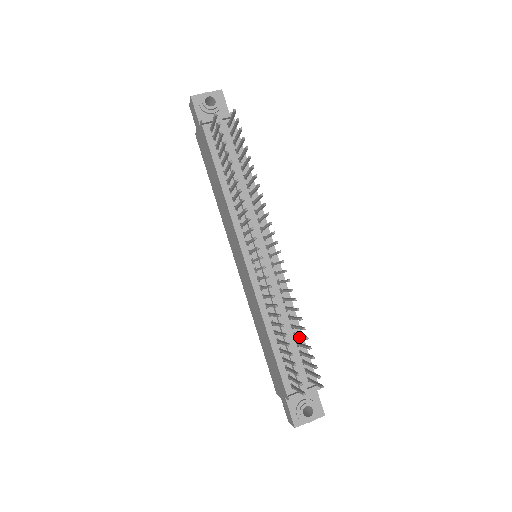
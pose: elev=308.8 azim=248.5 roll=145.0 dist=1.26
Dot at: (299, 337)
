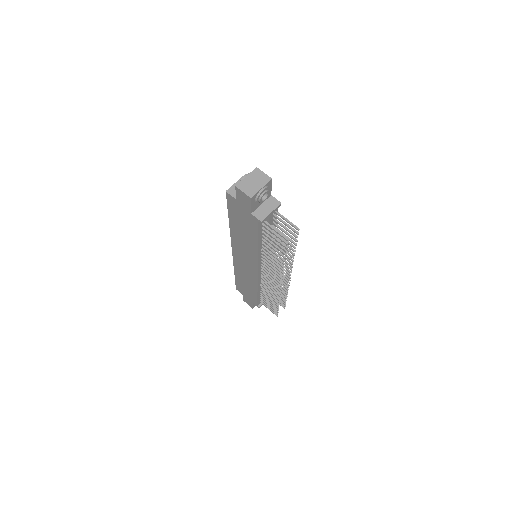
Dot at: occluded
